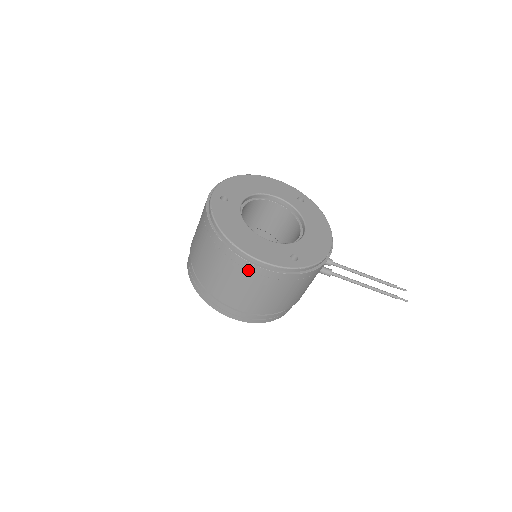
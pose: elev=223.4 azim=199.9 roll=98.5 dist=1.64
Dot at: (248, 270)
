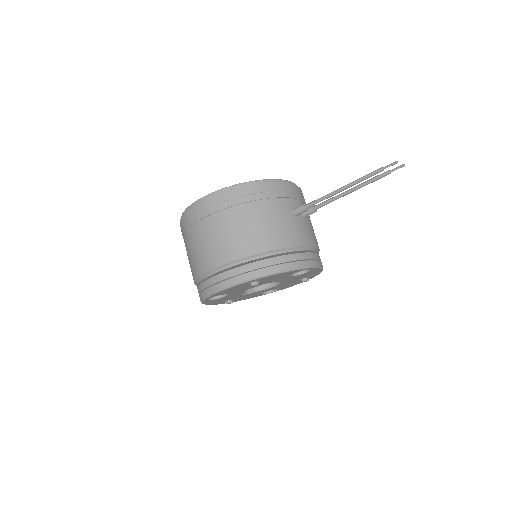
Dot at: (191, 218)
